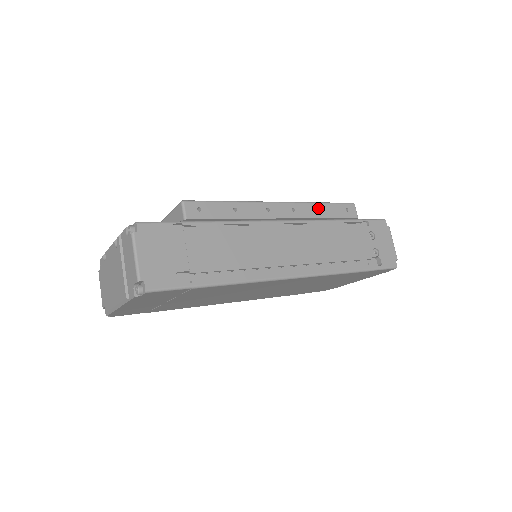
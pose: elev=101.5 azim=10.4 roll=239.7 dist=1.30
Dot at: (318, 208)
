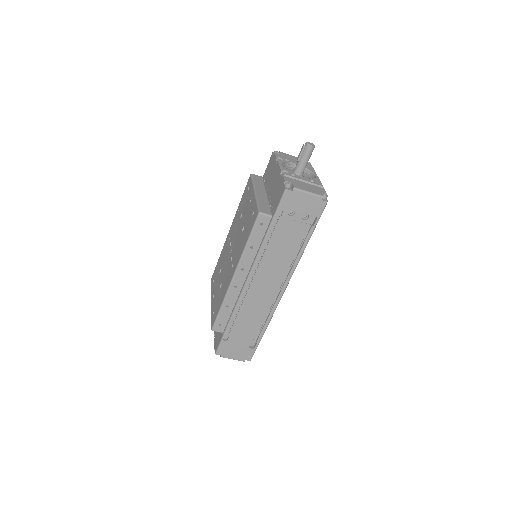
Dot at: (249, 249)
